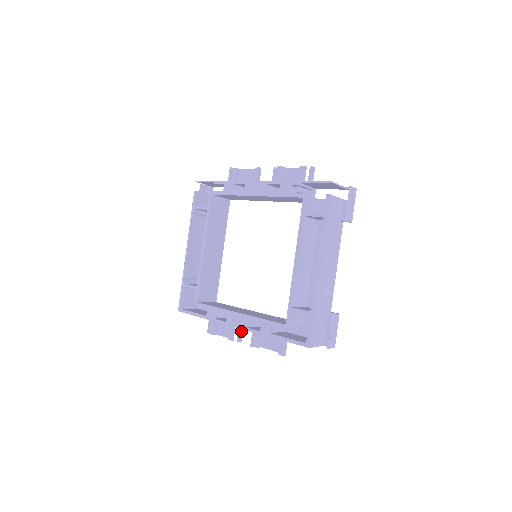
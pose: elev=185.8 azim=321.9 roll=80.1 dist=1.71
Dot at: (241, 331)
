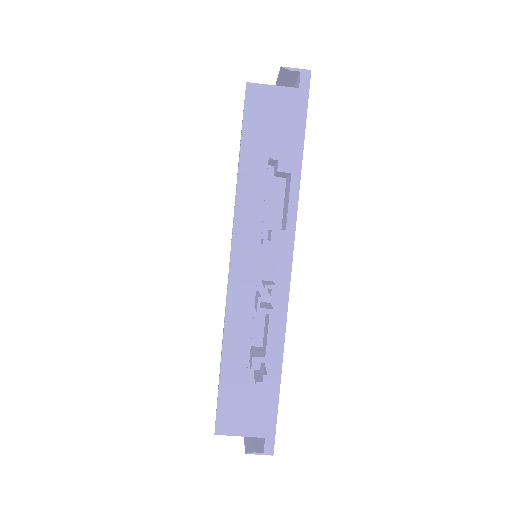
Dot at: occluded
